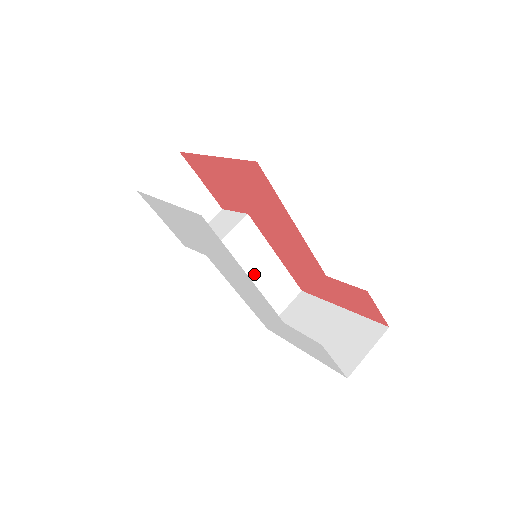
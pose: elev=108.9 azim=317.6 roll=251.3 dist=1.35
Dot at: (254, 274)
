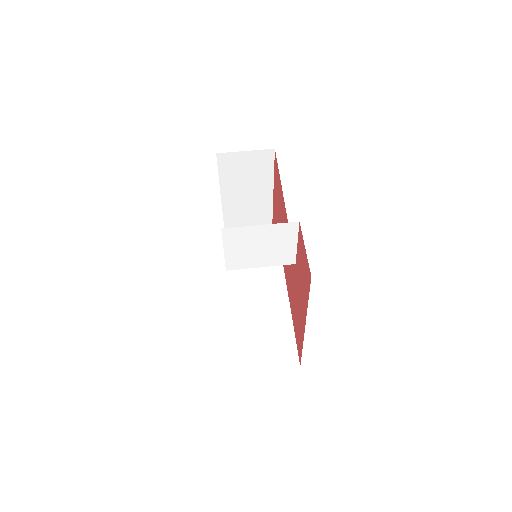
Dot at: (257, 307)
